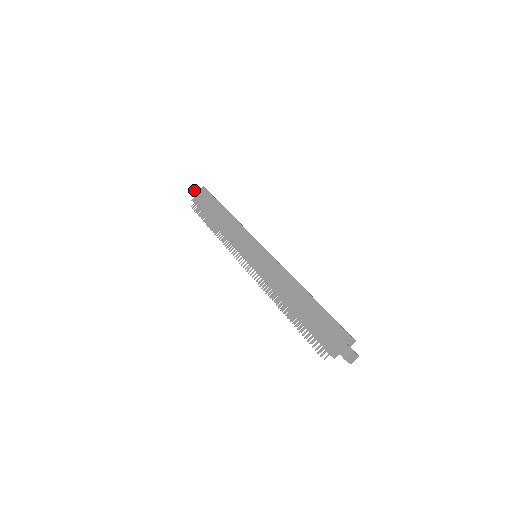
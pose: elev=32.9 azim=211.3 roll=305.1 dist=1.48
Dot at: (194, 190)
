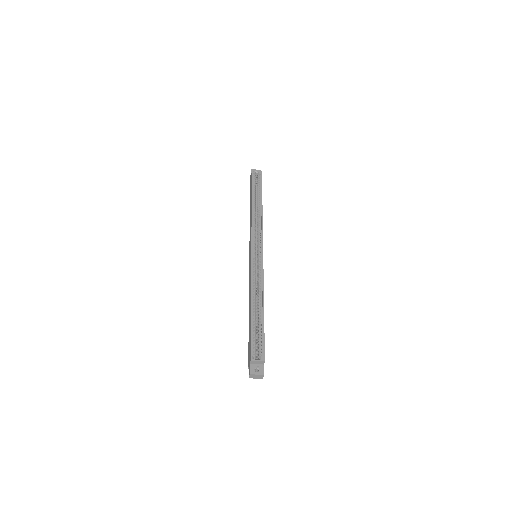
Dot at: occluded
